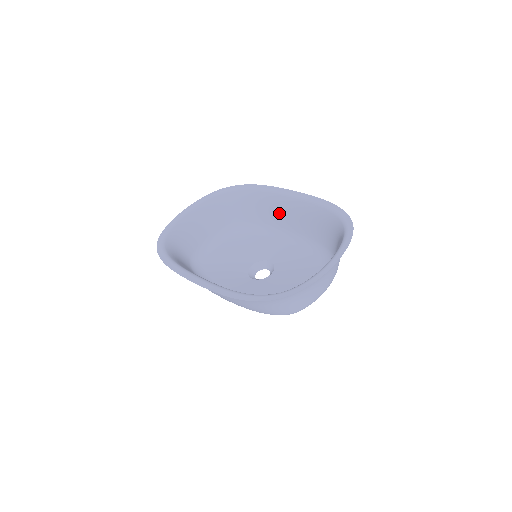
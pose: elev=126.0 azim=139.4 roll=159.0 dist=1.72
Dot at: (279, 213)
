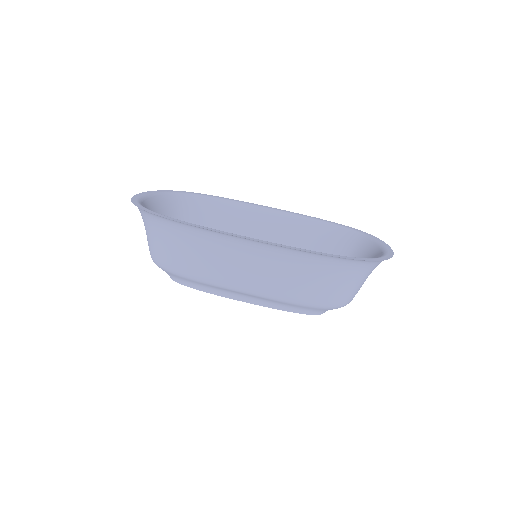
Dot at: (252, 228)
